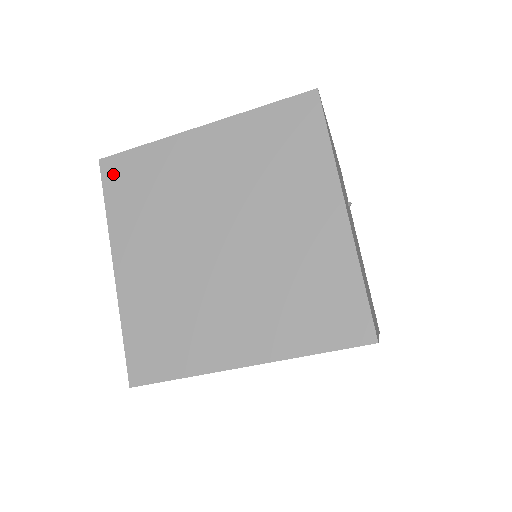
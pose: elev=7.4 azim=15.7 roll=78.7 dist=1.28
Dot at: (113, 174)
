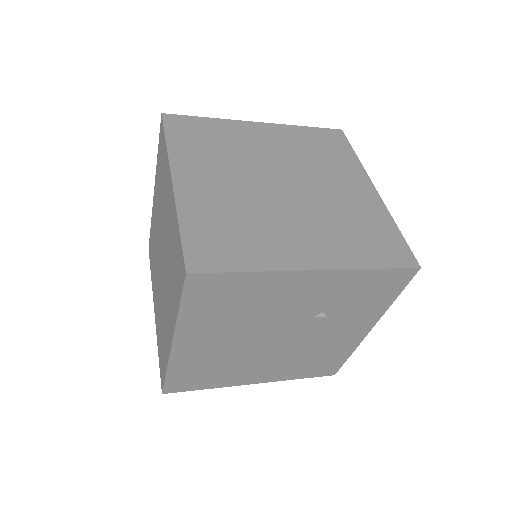
Dot at: (161, 136)
